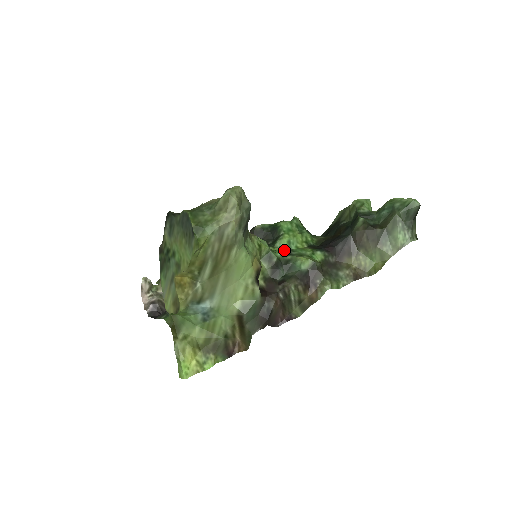
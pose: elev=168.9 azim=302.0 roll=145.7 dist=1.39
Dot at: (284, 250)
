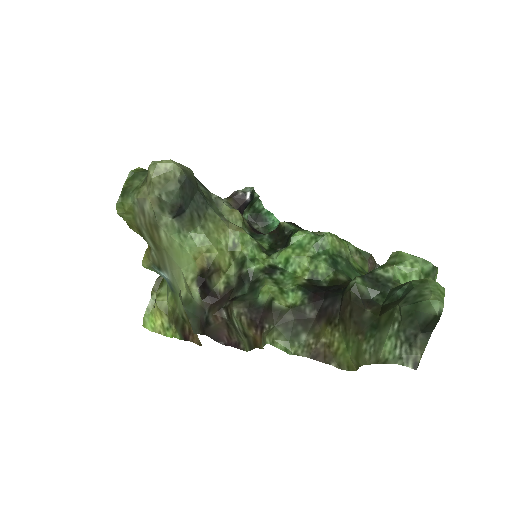
Dot at: (273, 266)
